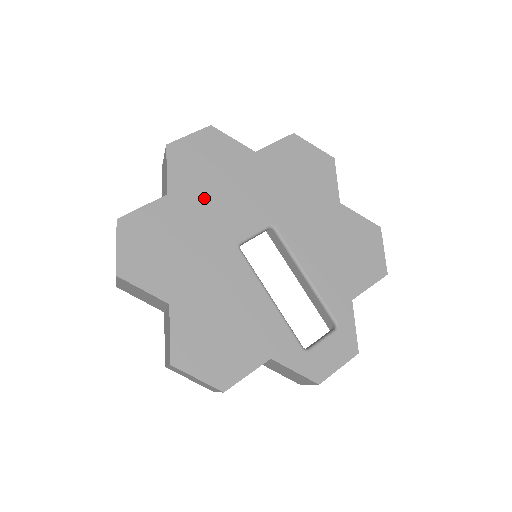
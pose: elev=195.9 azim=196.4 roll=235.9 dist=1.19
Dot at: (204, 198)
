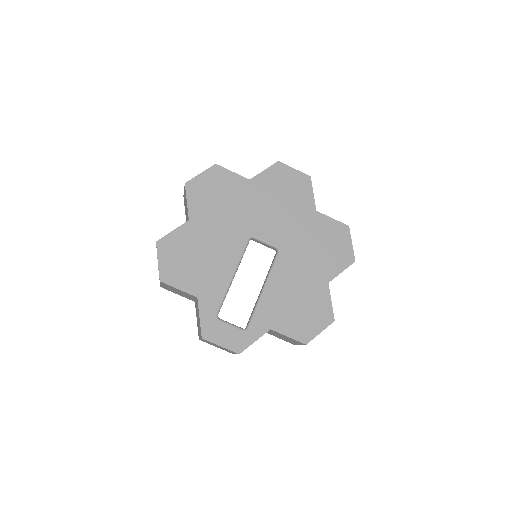
Dot at: (264, 200)
